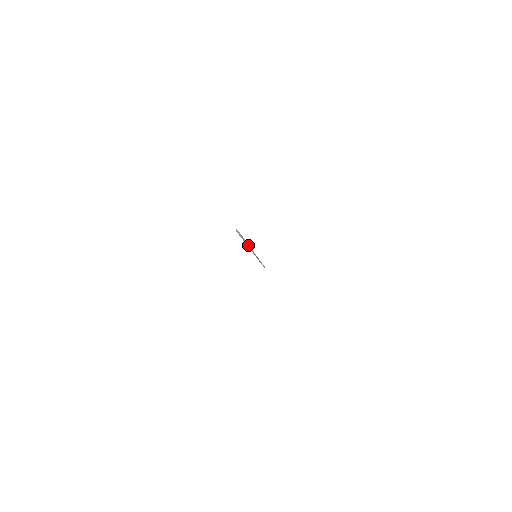
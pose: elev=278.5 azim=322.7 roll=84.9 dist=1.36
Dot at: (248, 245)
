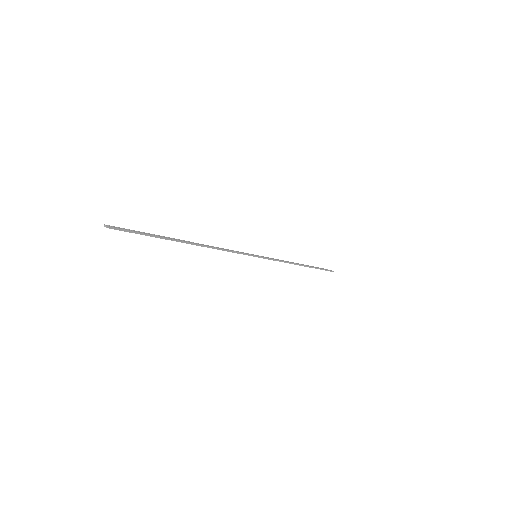
Dot at: (177, 241)
